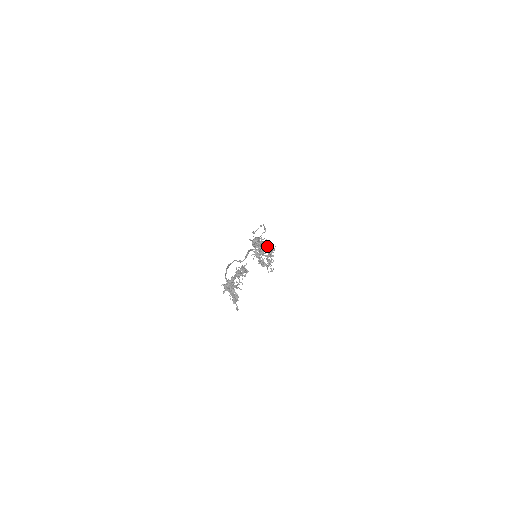
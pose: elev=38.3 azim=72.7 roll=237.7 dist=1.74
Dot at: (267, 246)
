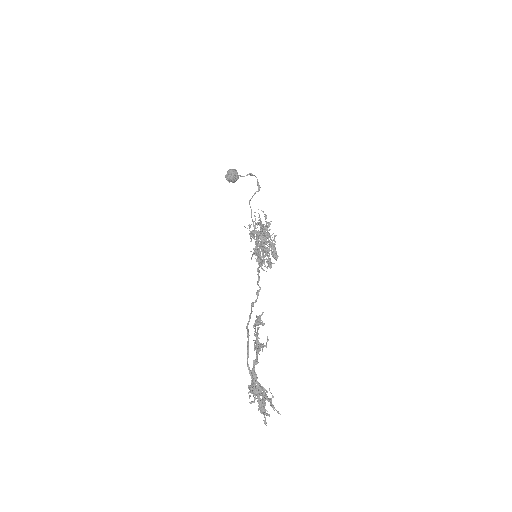
Dot at: (272, 244)
